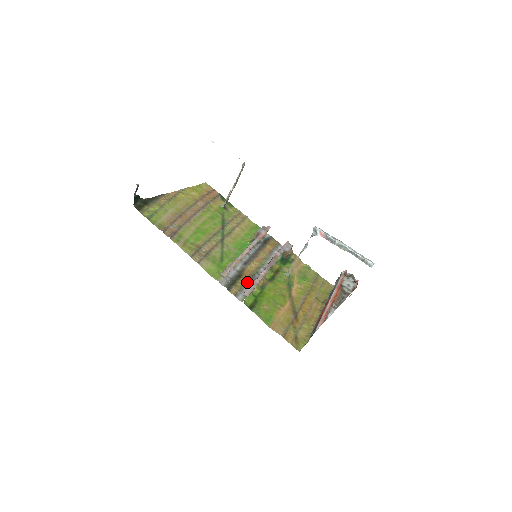
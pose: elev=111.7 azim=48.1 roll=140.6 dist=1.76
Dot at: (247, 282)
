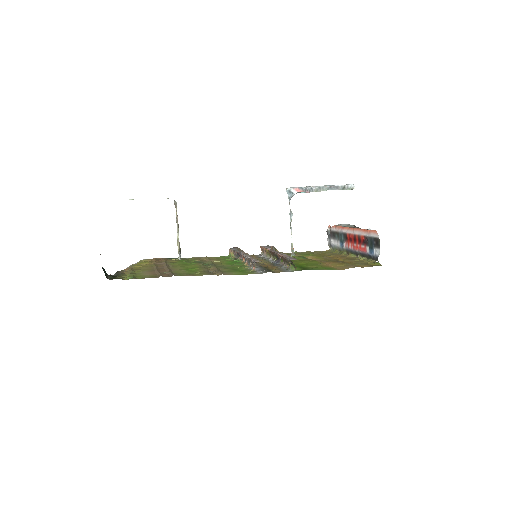
Dot at: (276, 266)
